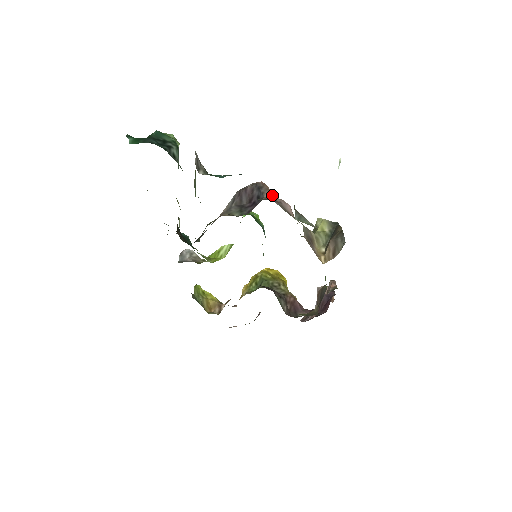
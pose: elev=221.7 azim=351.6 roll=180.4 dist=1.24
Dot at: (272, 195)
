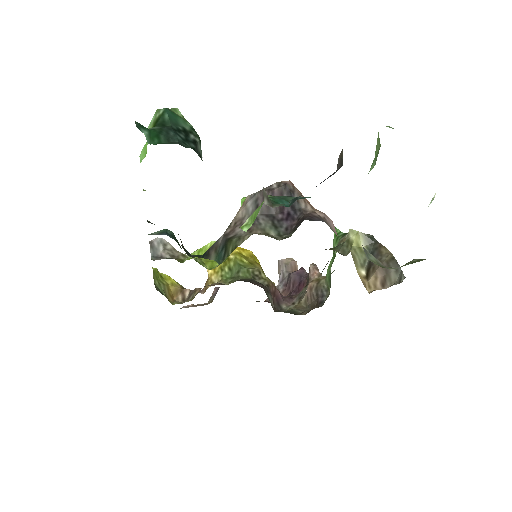
Dot at: (309, 205)
